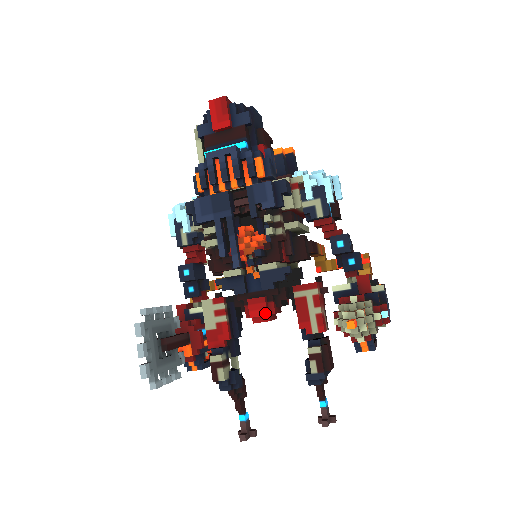
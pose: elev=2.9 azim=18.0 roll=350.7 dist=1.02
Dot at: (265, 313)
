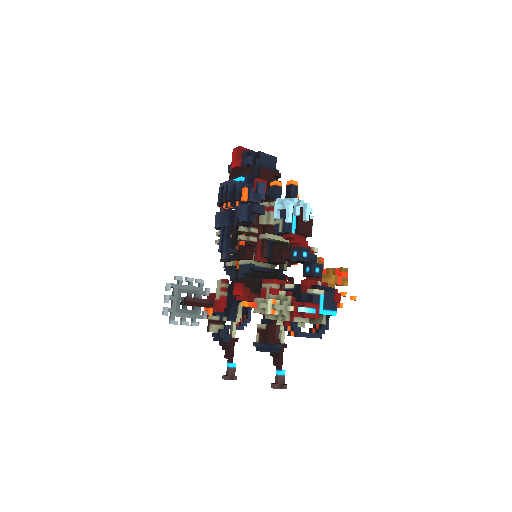
Dot at: (239, 294)
